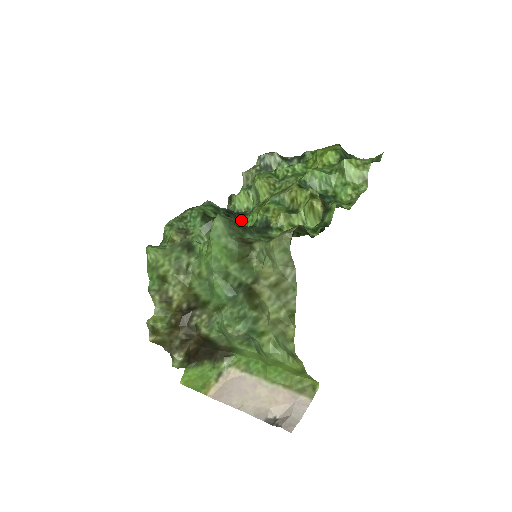
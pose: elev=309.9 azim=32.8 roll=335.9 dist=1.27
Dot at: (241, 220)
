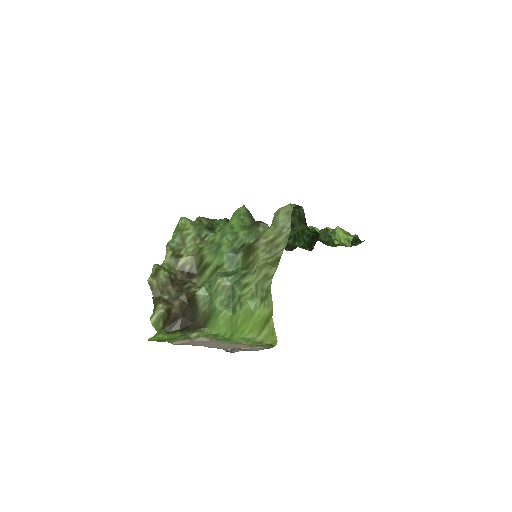
Dot at: occluded
